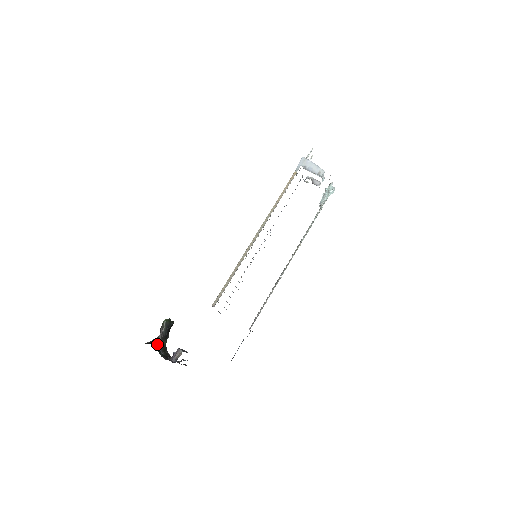
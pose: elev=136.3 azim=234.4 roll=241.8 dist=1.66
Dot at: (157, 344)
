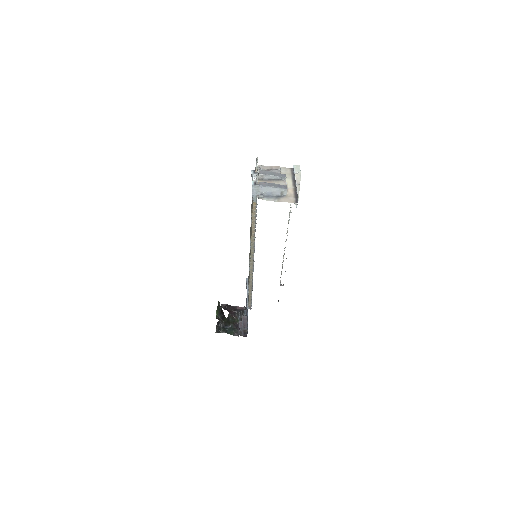
Dot at: (223, 327)
